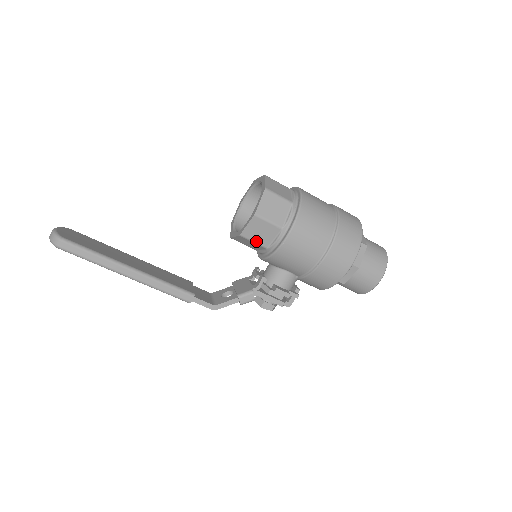
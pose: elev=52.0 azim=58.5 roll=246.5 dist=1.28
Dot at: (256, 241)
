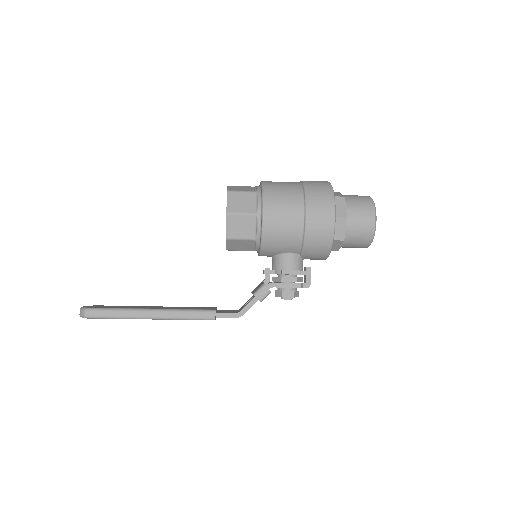
Dot at: (242, 237)
